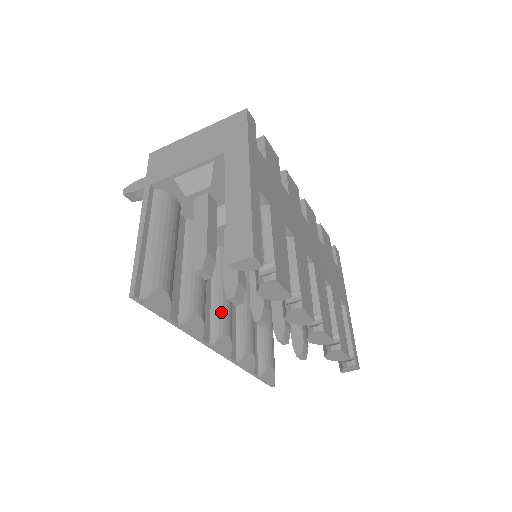
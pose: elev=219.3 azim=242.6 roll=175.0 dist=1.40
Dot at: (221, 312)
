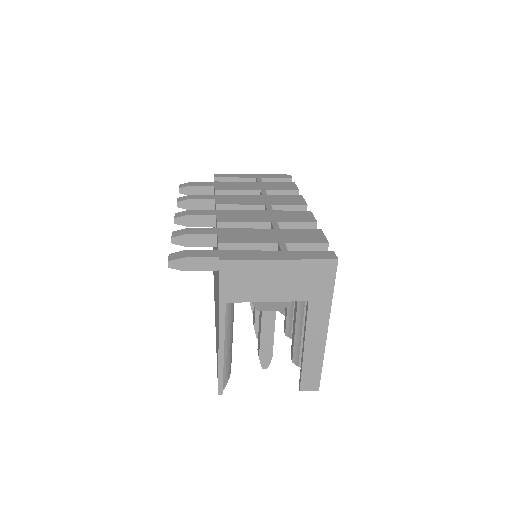
Dot at: occluded
